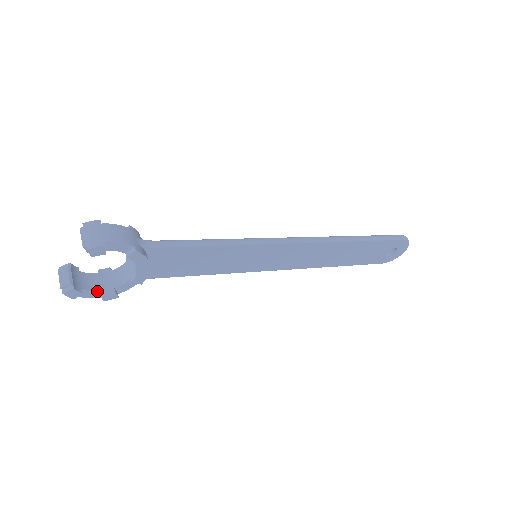
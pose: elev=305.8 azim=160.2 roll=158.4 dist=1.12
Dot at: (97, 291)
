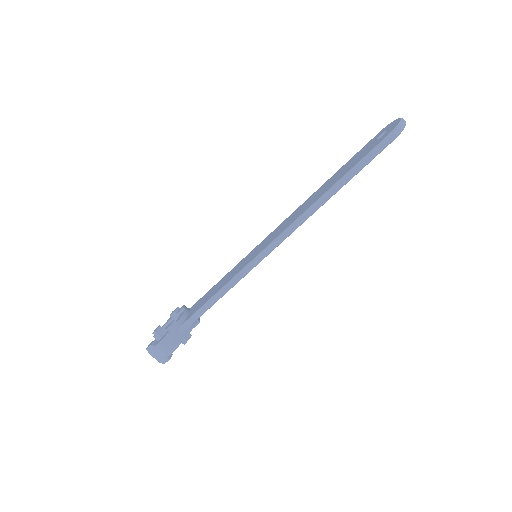
Dot at: occluded
